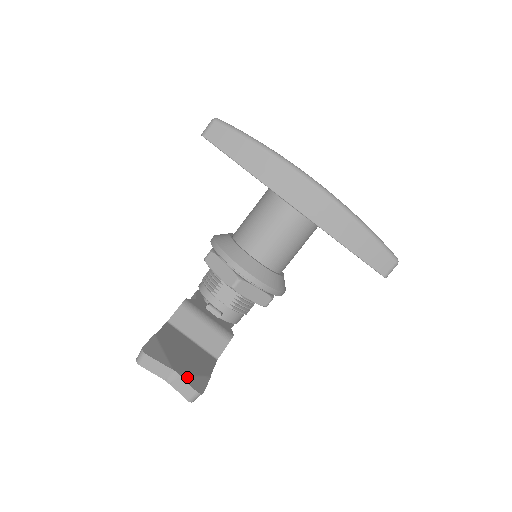
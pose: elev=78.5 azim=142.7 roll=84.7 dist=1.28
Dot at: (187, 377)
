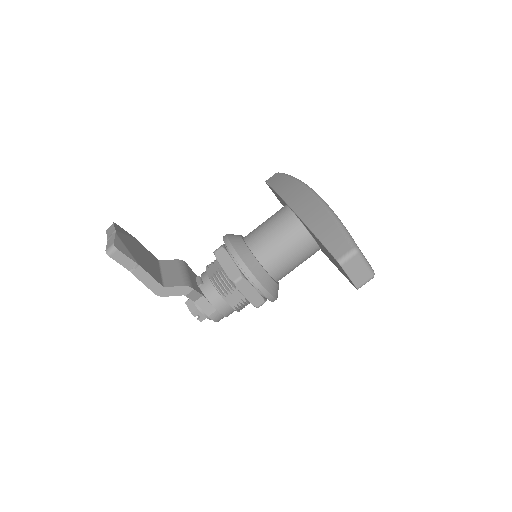
Dot at: (119, 239)
